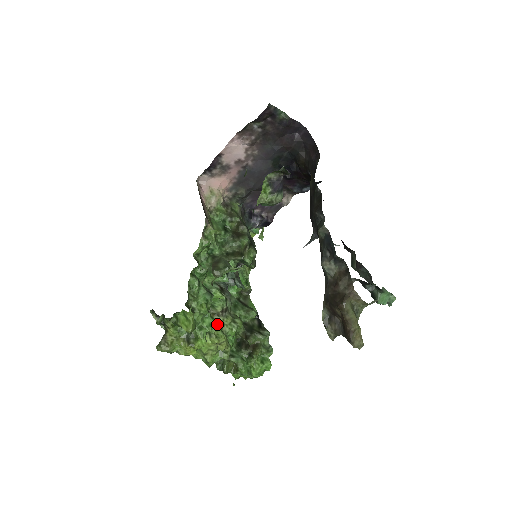
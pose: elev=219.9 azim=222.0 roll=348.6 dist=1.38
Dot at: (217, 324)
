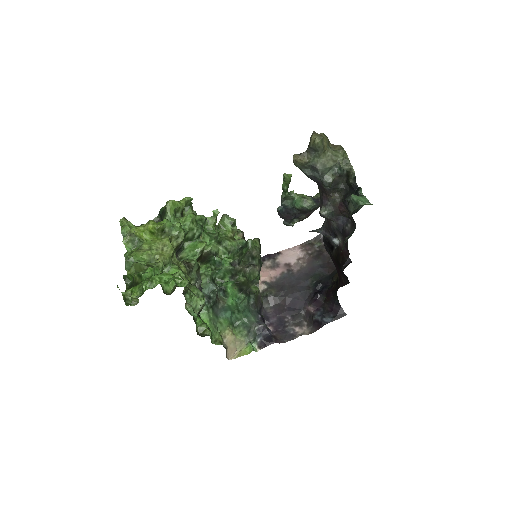
Dot at: (175, 256)
